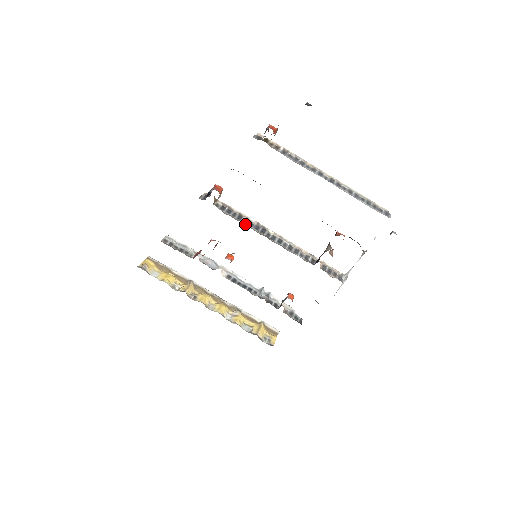
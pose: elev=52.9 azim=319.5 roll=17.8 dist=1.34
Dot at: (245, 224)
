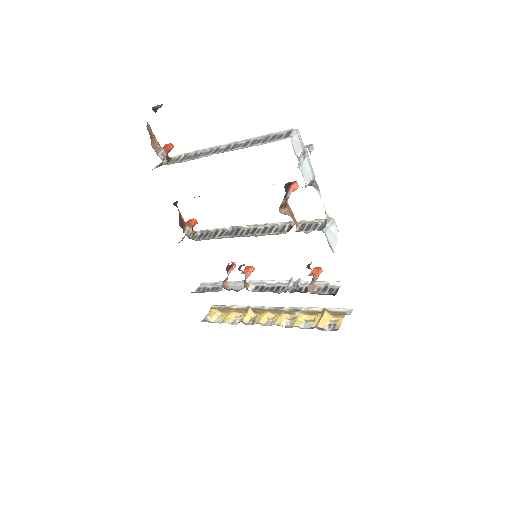
Dot at: (218, 238)
